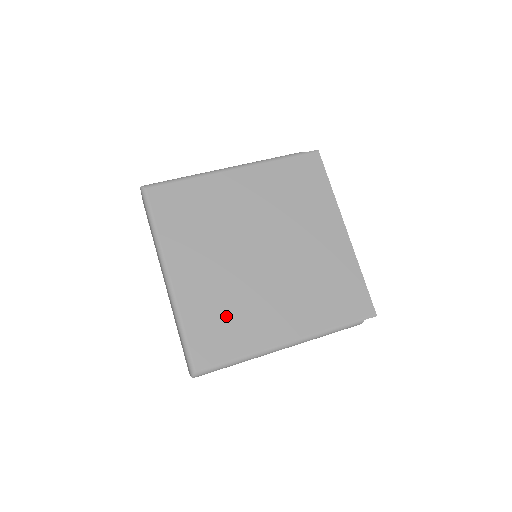
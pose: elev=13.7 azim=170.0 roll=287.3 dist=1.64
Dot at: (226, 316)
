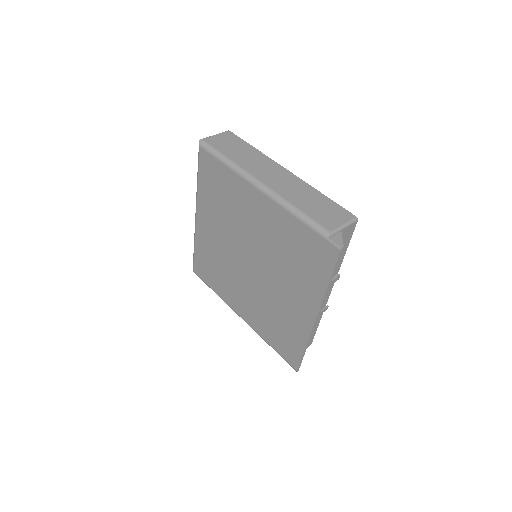
Dot at: (215, 268)
